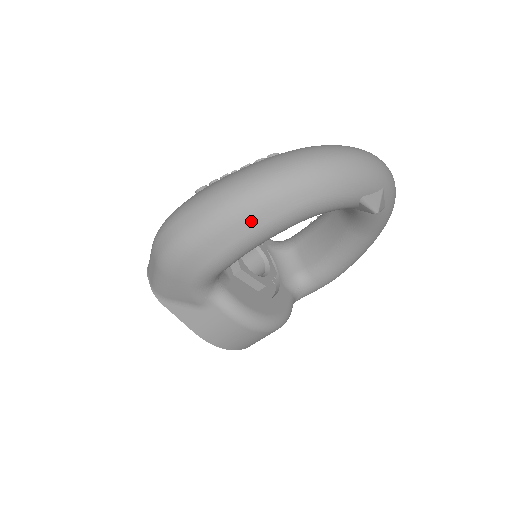
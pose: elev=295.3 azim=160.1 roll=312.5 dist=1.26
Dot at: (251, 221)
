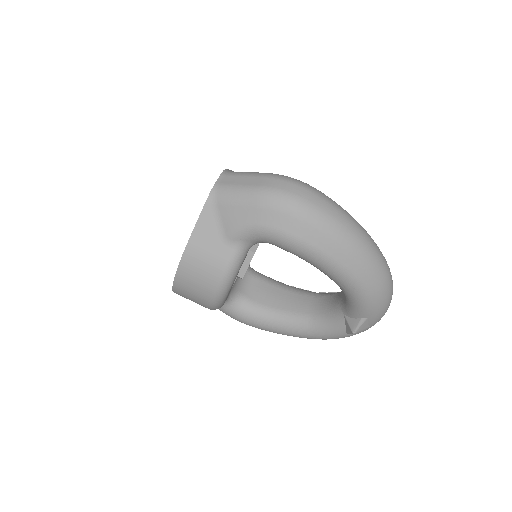
Dot at: (343, 254)
